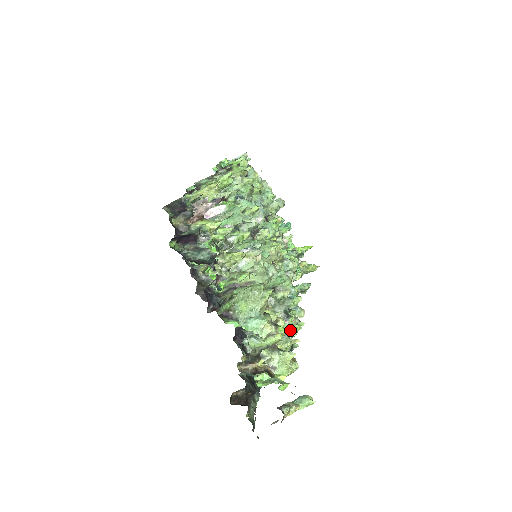
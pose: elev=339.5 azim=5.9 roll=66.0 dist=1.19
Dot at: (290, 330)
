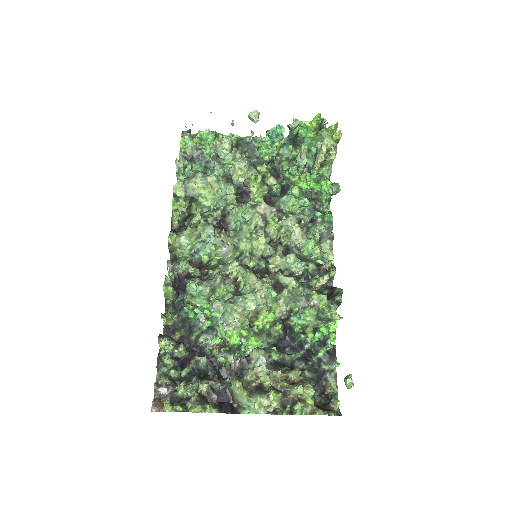
Dot at: (315, 315)
